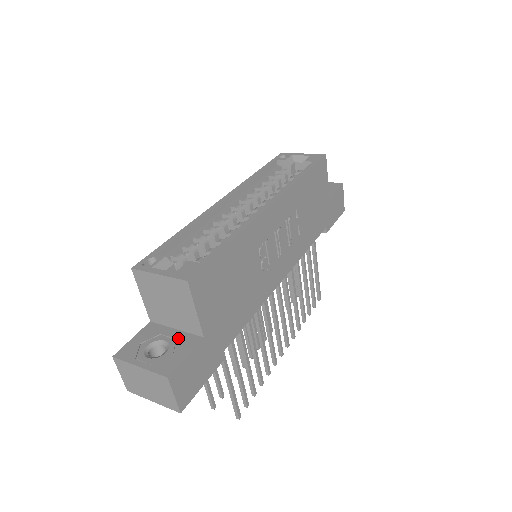
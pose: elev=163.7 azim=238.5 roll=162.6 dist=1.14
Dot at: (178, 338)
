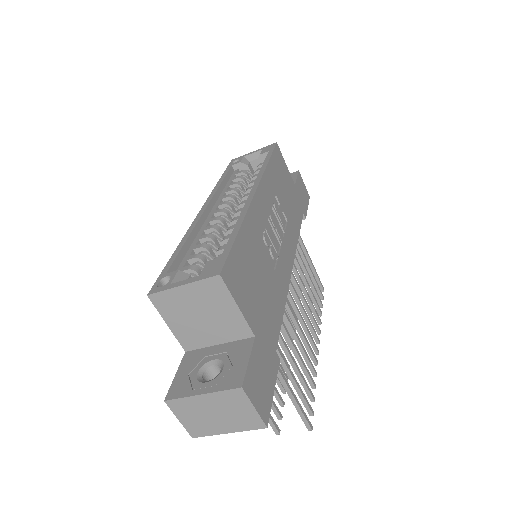
Dot at: (227, 350)
